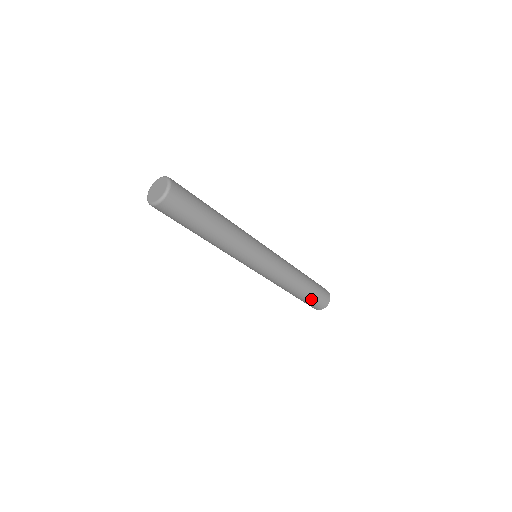
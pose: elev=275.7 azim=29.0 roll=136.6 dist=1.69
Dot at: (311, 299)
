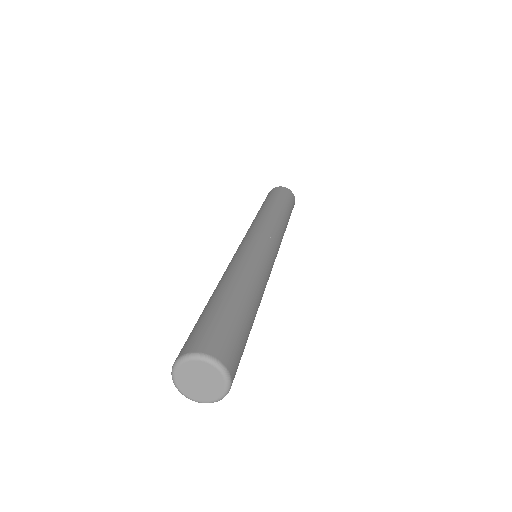
Dot at: occluded
